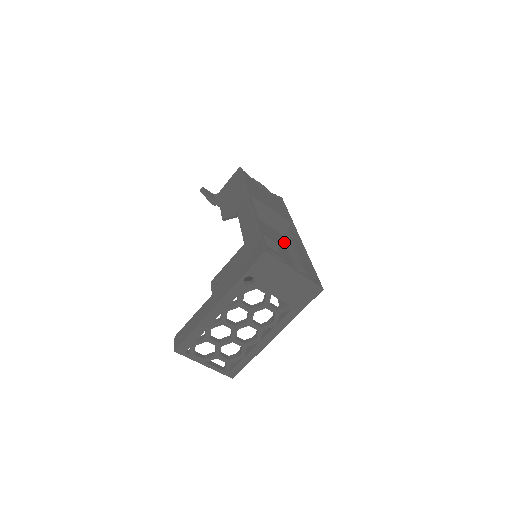
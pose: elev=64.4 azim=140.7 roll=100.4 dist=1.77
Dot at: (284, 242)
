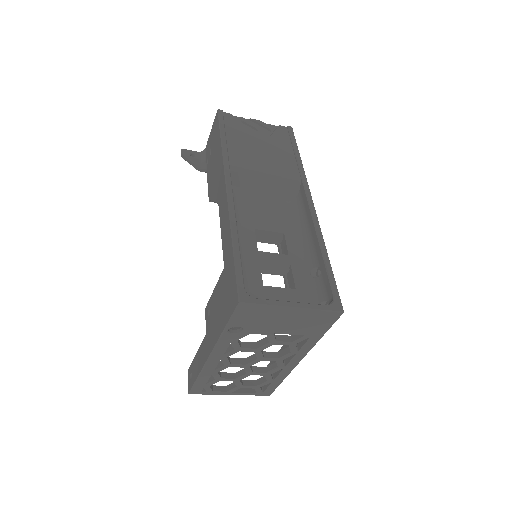
Dot at: (293, 218)
